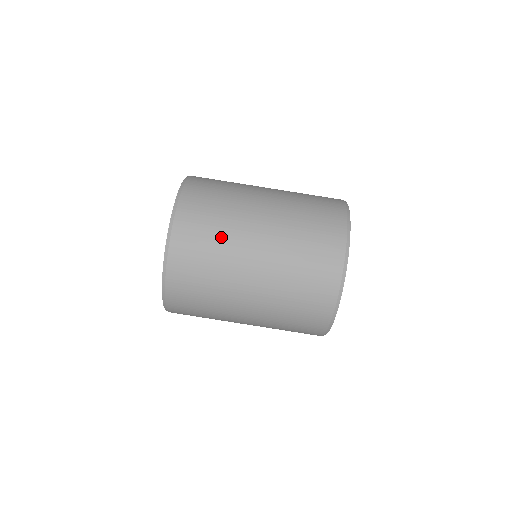
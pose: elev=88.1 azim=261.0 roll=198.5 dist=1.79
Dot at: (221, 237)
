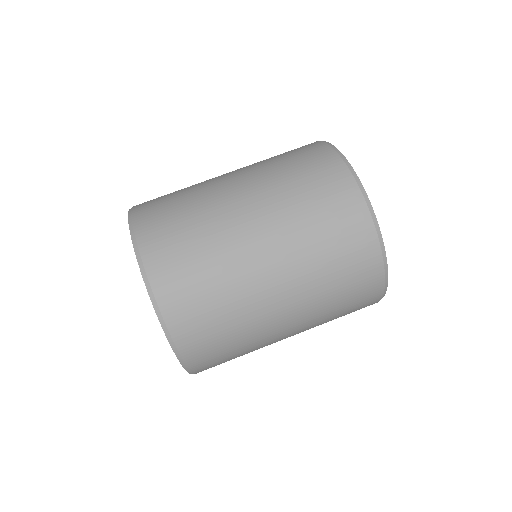
Dot at: (193, 205)
